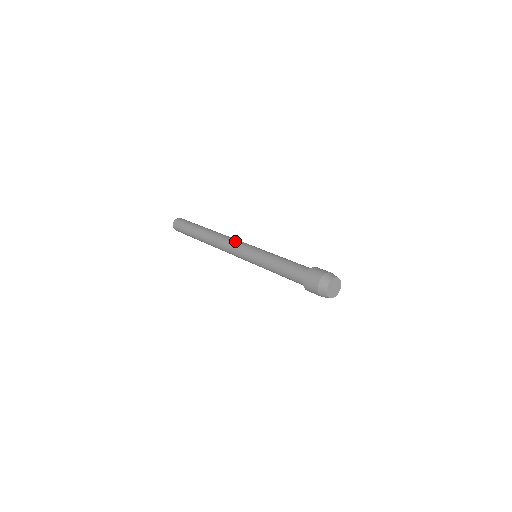
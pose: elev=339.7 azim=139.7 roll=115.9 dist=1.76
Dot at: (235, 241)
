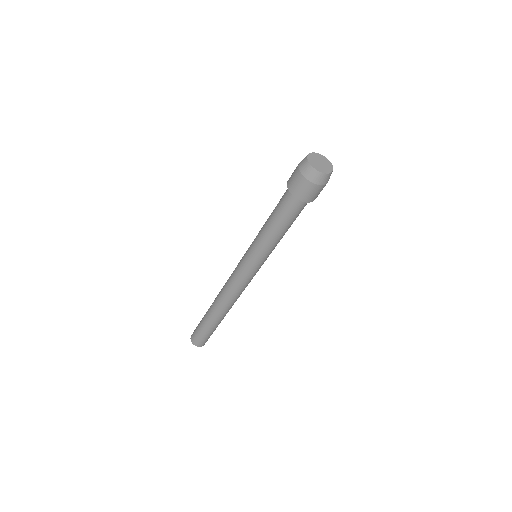
Dot at: occluded
